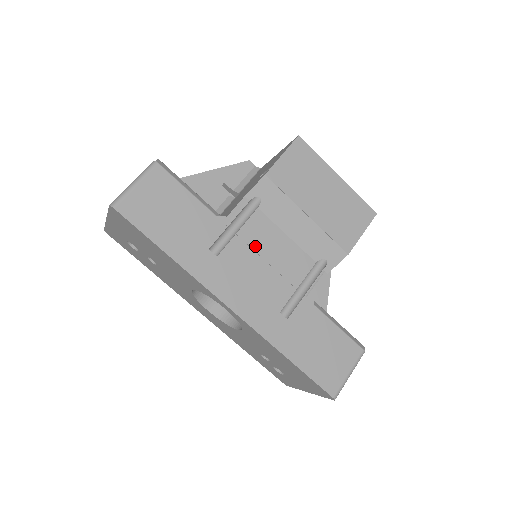
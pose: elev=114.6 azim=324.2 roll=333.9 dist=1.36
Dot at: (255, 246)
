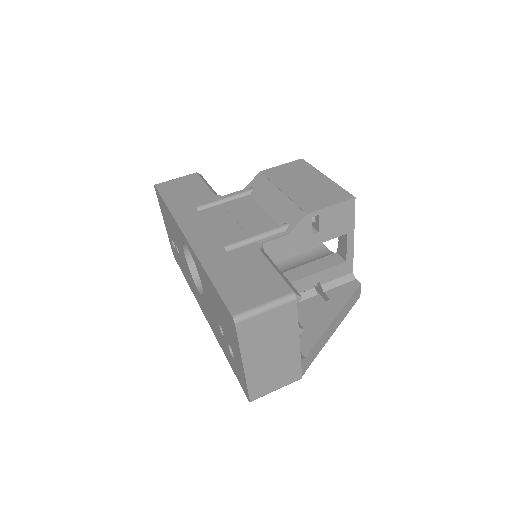
Dot at: (232, 211)
